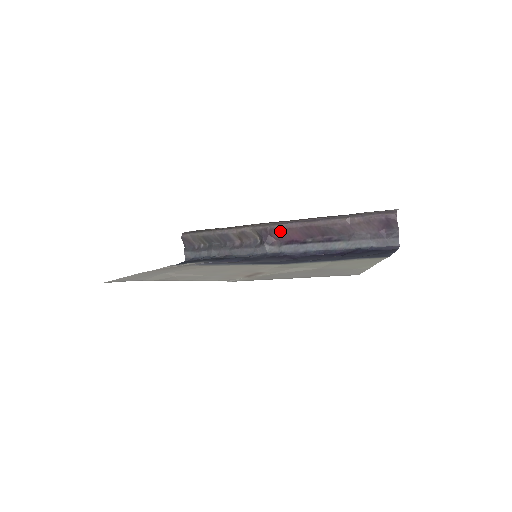
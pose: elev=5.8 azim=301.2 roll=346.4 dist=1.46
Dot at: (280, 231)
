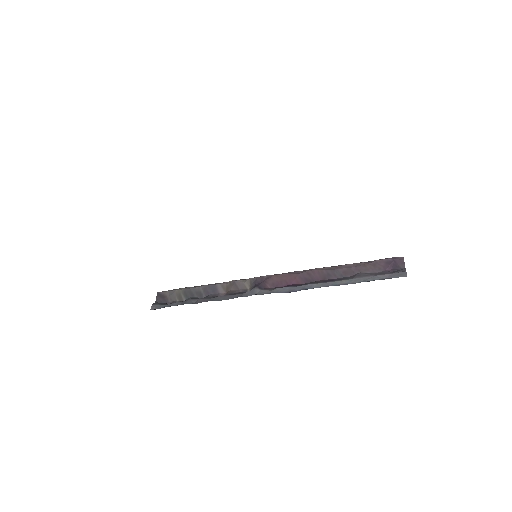
Dot at: (277, 278)
